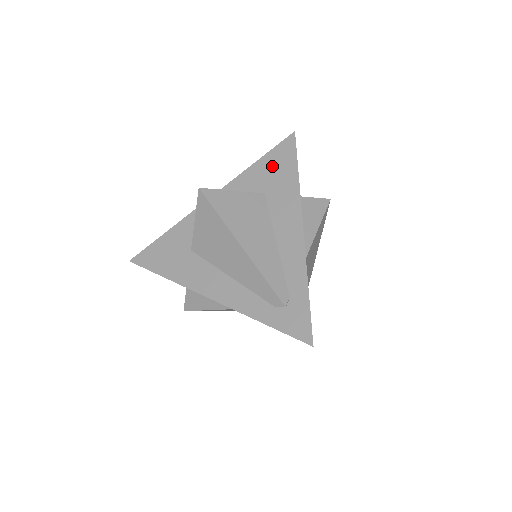
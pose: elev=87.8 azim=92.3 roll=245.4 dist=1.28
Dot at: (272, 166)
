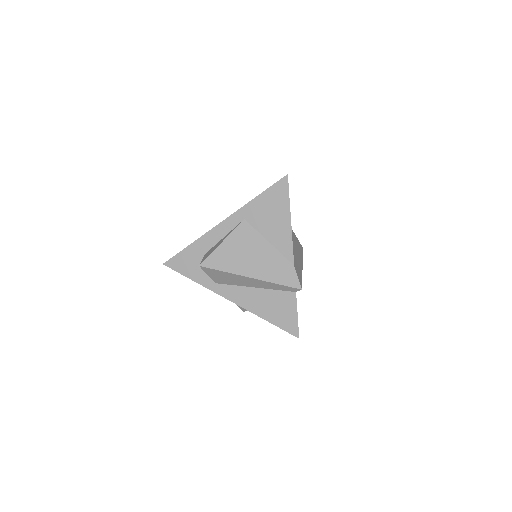
Dot at: occluded
